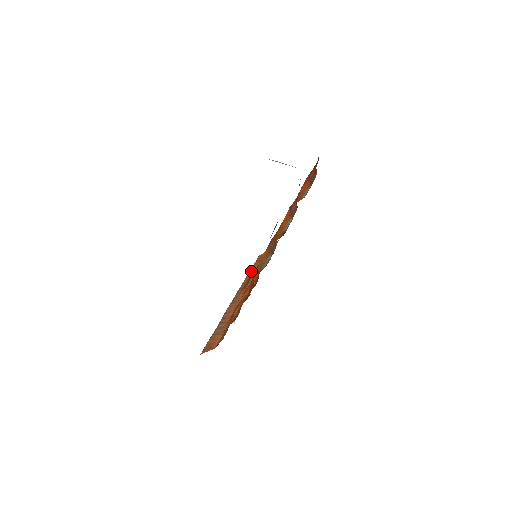
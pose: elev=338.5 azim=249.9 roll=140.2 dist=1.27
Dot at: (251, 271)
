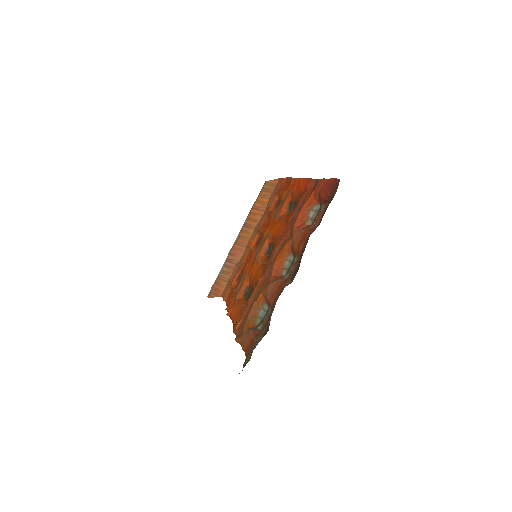
Dot at: (256, 204)
